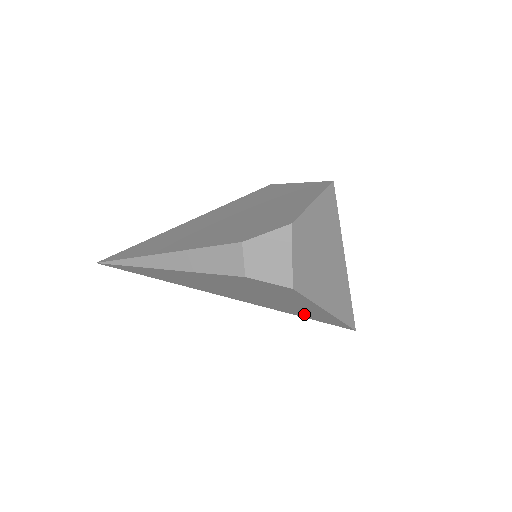
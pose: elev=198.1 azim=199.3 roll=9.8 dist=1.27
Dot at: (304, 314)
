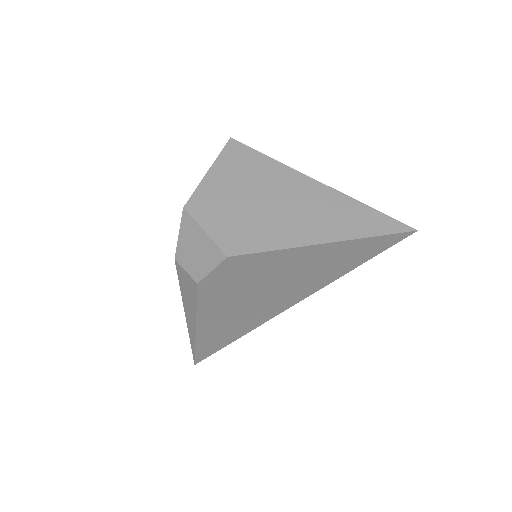
Dot at: (340, 265)
